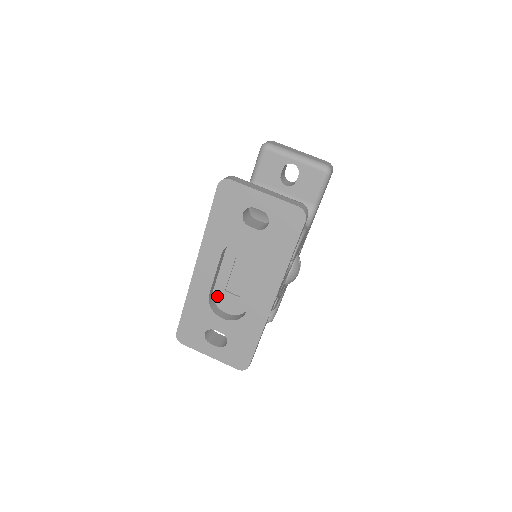
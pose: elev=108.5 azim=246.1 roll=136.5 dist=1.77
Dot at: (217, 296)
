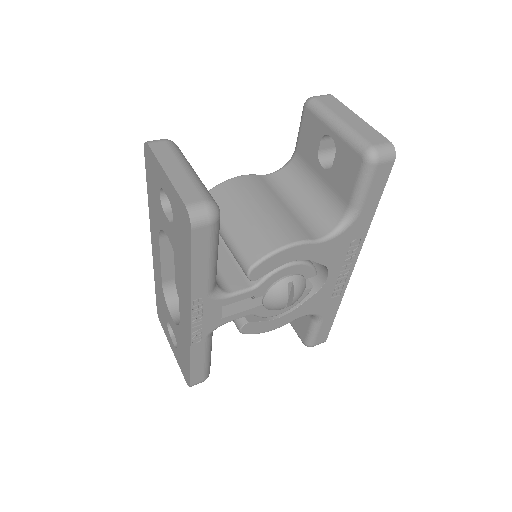
Dot at: (177, 287)
